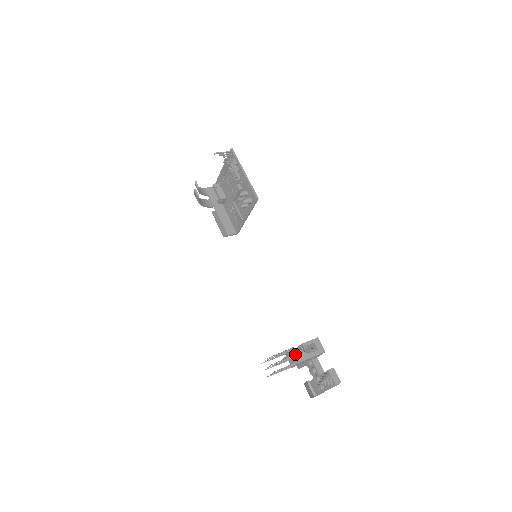
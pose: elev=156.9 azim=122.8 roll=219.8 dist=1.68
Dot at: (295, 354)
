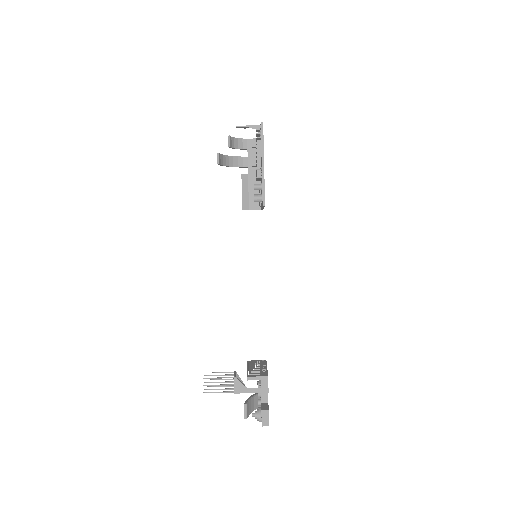
Dot at: (234, 384)
